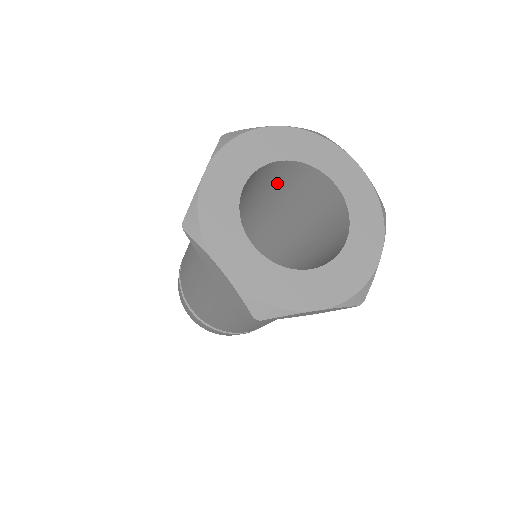
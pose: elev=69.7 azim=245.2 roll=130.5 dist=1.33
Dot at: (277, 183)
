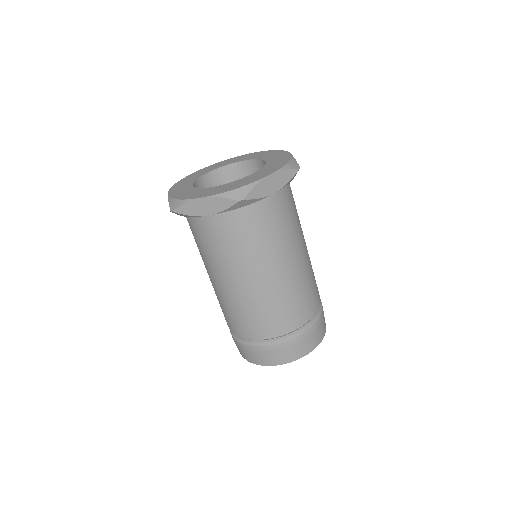
Dot at: occluded
